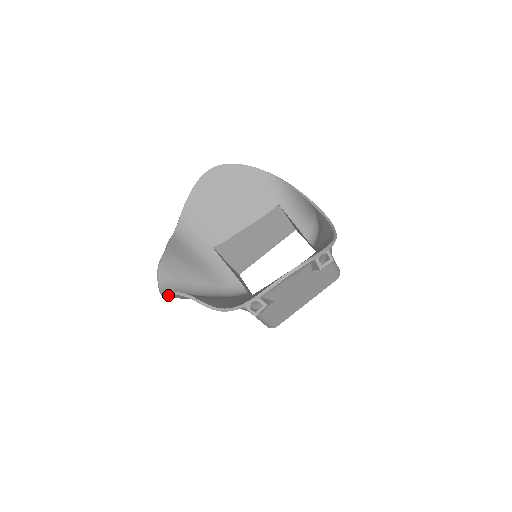
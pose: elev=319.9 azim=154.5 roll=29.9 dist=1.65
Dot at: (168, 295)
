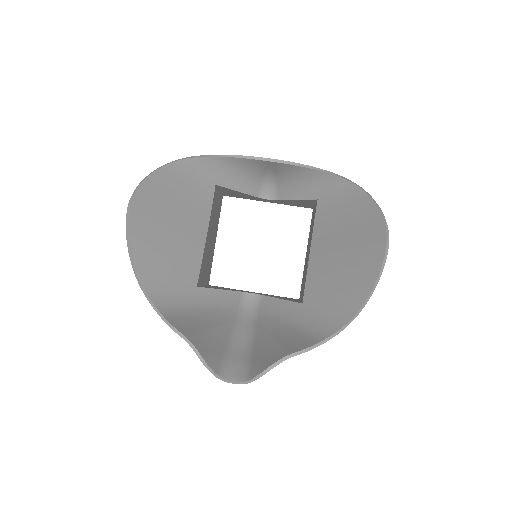
Dot at: (258, 377)
